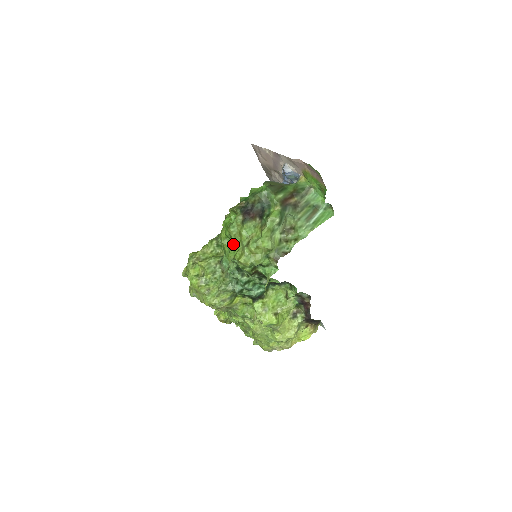
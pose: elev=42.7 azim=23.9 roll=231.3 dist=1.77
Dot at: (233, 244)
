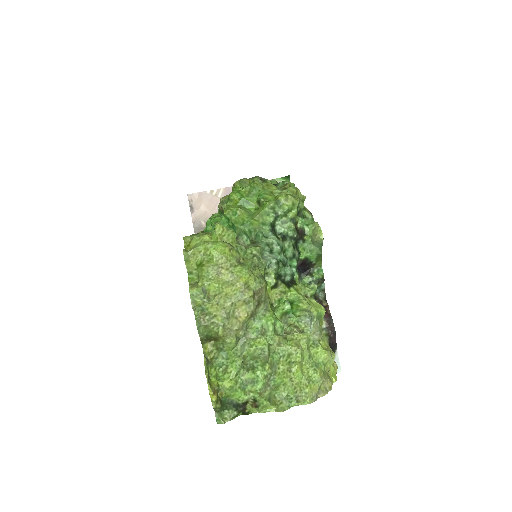
Dot at: (265, 194)
